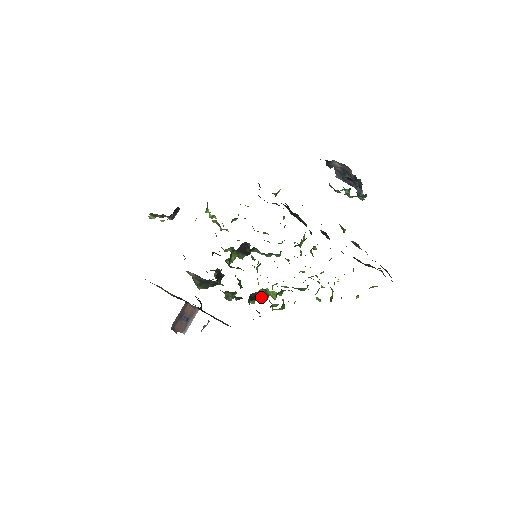
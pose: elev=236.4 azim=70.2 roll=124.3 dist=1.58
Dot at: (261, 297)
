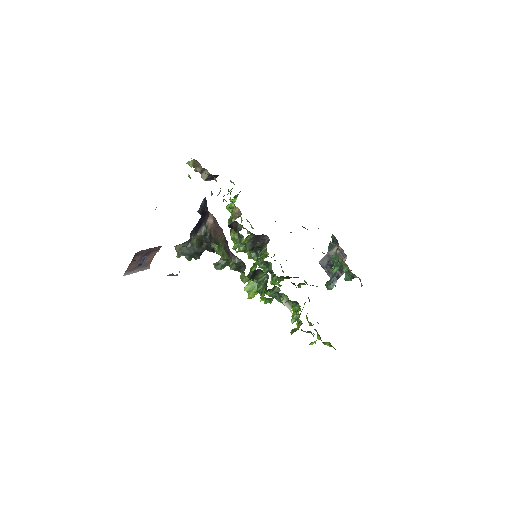
Dot at: (256, 281)
